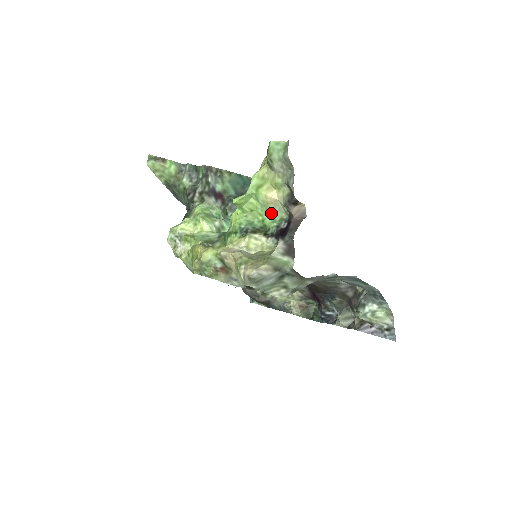
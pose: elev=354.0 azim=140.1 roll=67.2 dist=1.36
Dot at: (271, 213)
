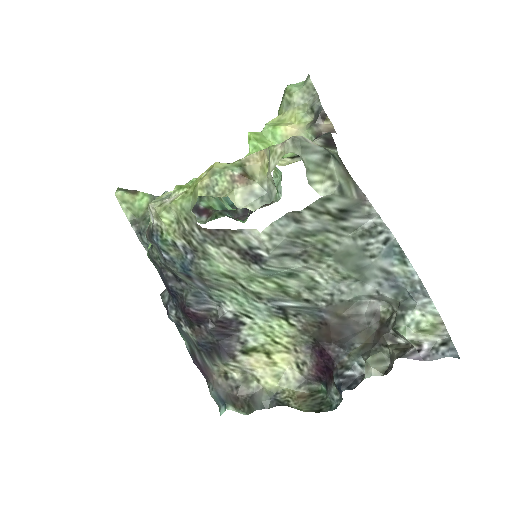
Dot at: occluded
